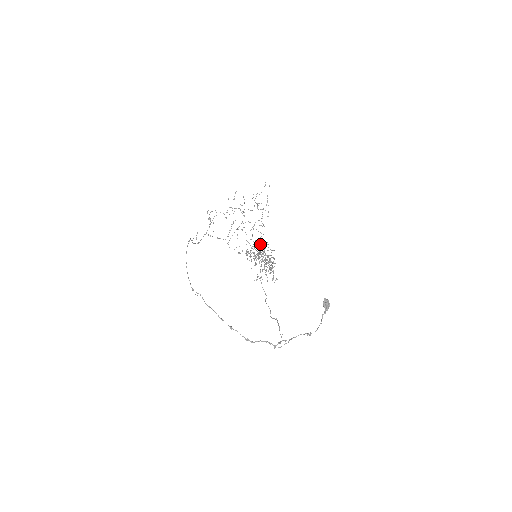
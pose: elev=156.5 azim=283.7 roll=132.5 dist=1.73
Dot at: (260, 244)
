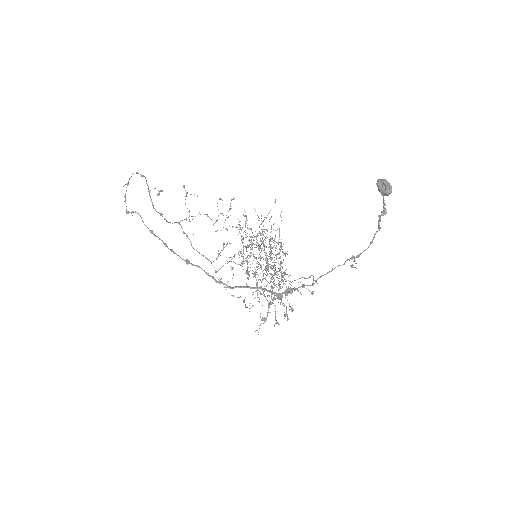
Dot at: occluded
